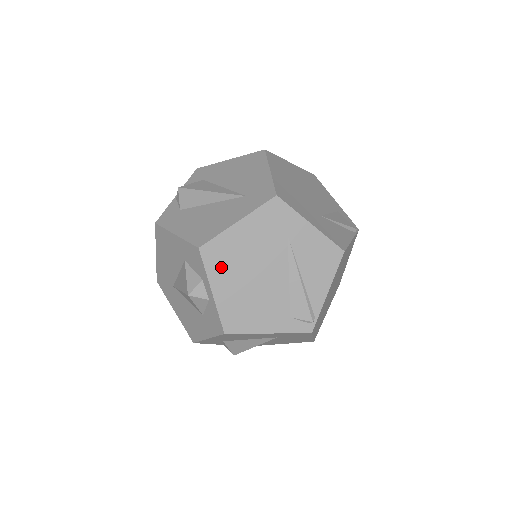
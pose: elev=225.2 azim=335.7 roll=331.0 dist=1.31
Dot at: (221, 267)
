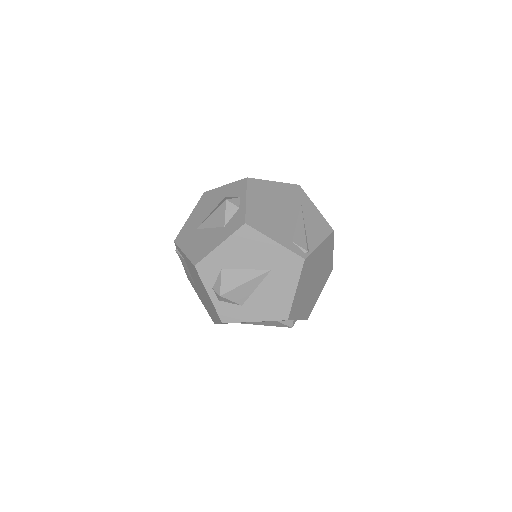
Dot at: (257, 192)
